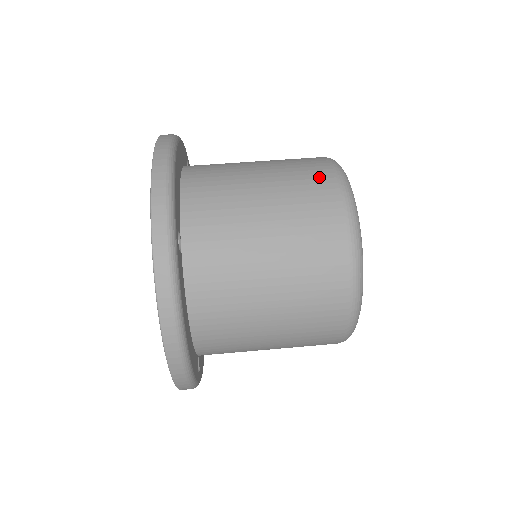
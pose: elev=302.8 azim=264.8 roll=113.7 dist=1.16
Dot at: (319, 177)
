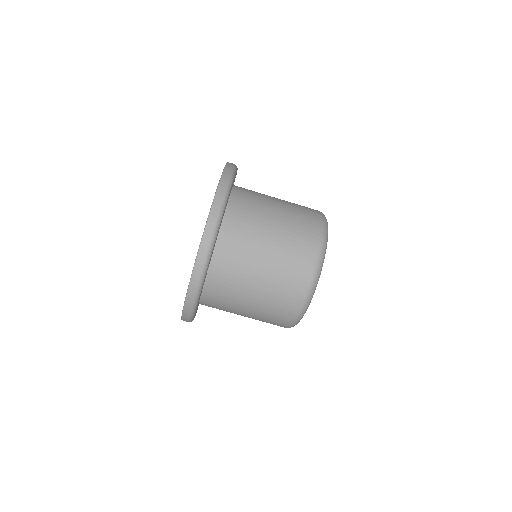
Dot at: (306, 254)
